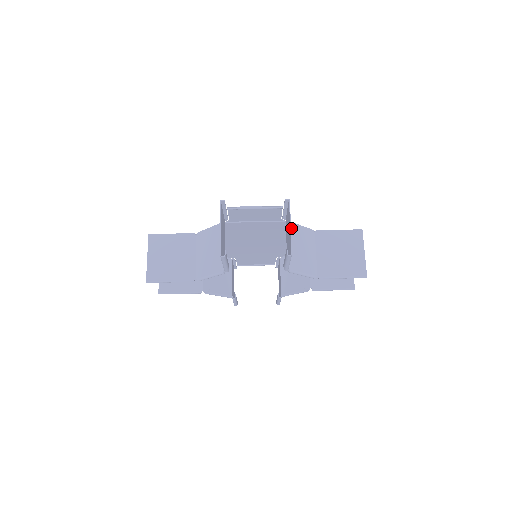
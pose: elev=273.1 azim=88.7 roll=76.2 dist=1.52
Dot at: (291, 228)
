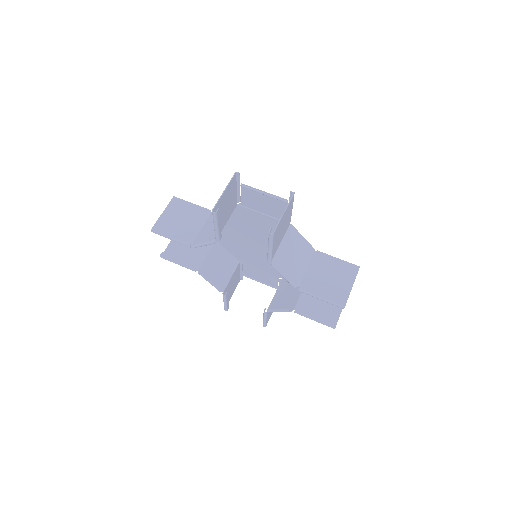
Dot at: (292, 232)
